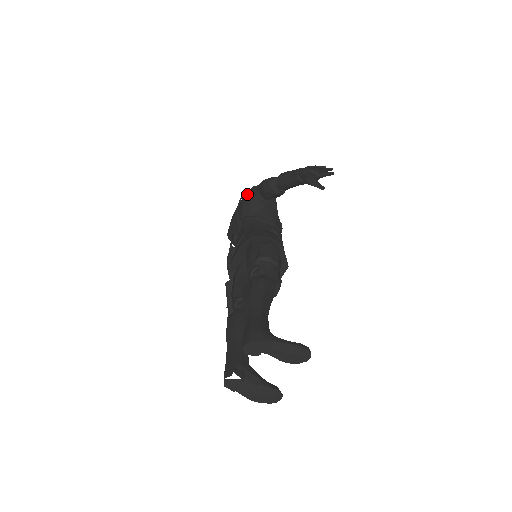
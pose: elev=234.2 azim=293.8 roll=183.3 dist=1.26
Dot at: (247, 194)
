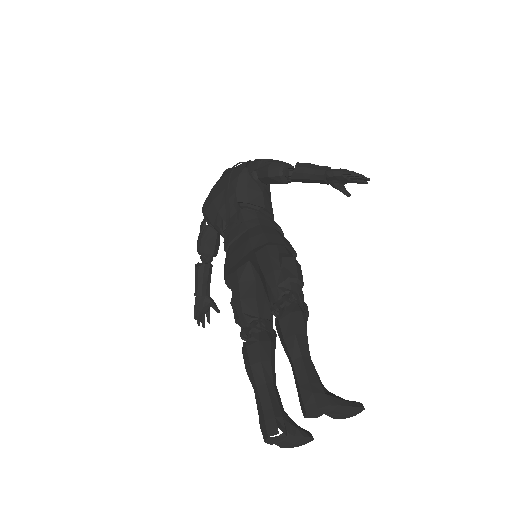
Dot at: (242, 172)
